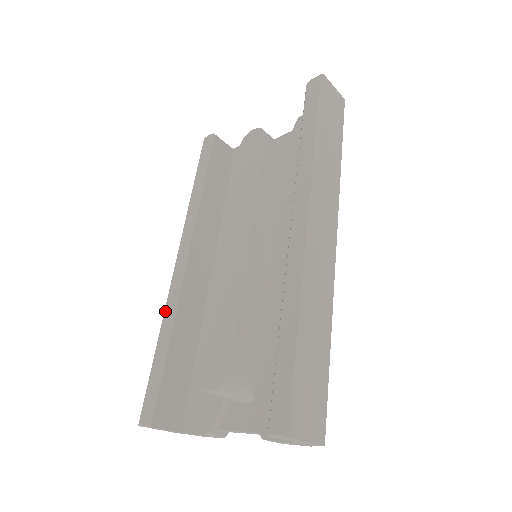
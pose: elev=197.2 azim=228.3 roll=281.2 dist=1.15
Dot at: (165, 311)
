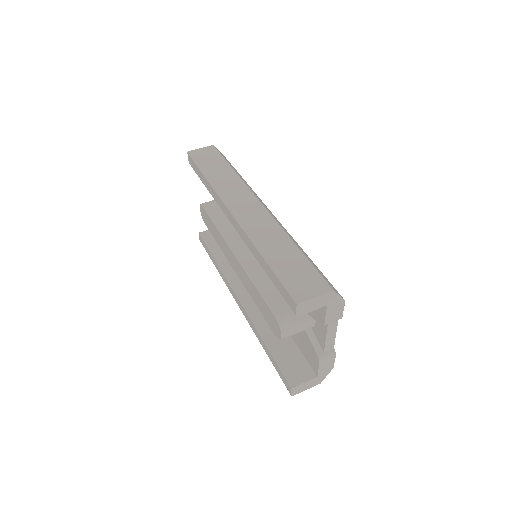
Dot at: (254, 332)
